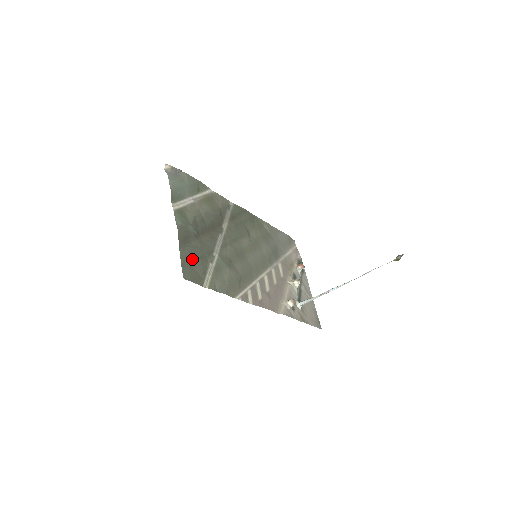
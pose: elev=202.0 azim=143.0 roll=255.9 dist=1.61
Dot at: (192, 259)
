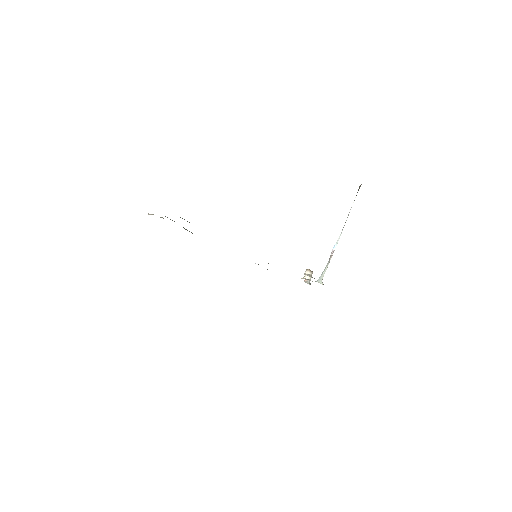
Dot at: occluded
